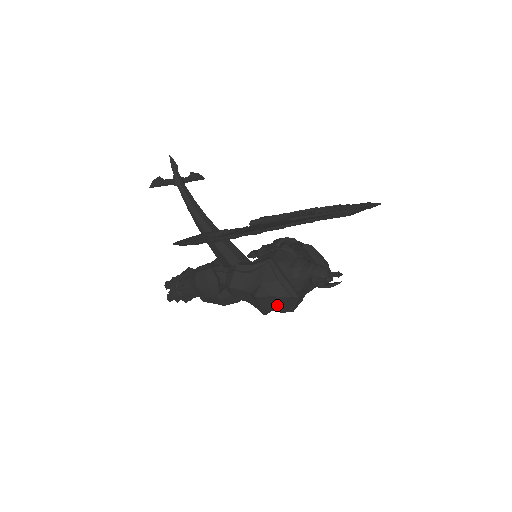
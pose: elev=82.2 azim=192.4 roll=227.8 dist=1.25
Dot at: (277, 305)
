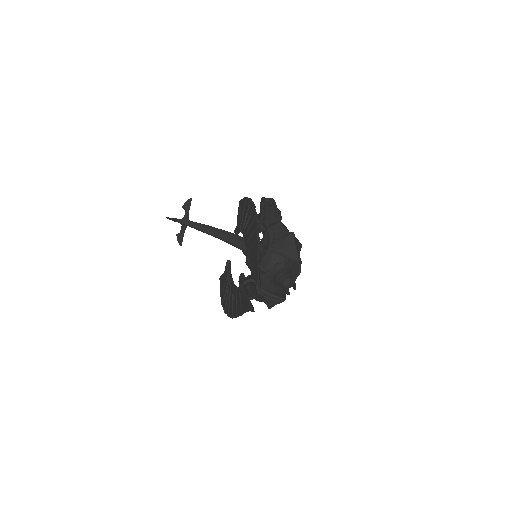
Dot at: occluded
